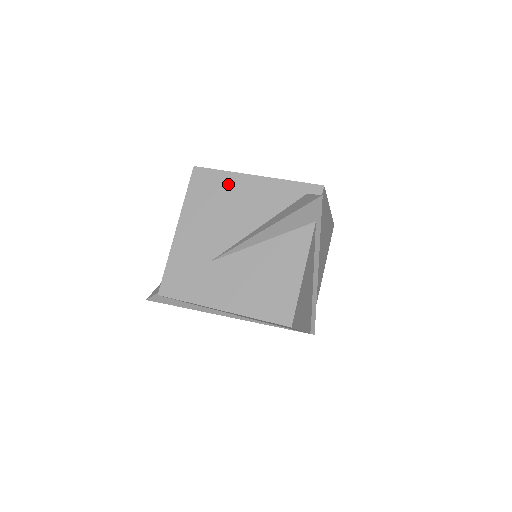
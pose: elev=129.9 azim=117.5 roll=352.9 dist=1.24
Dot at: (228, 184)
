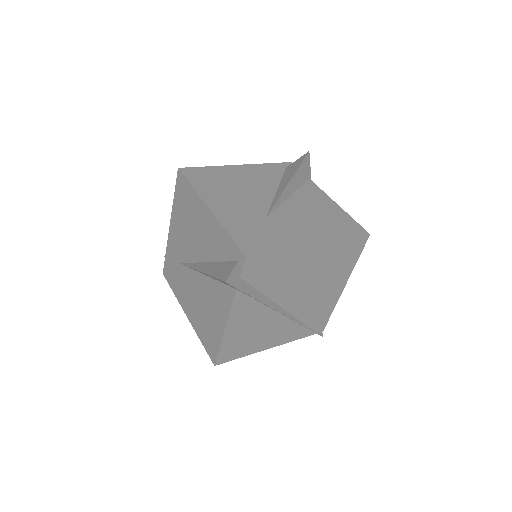
Dot at: (223, 172)
